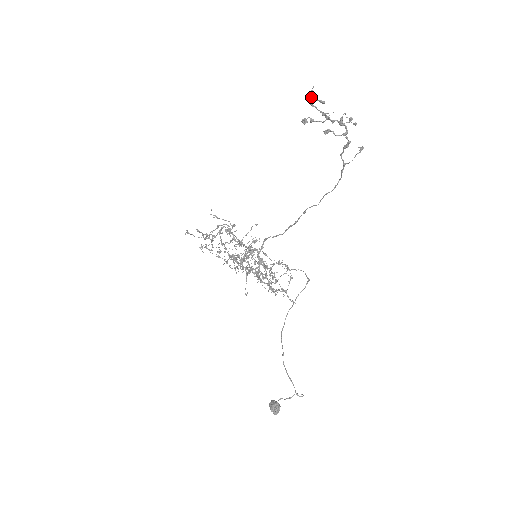
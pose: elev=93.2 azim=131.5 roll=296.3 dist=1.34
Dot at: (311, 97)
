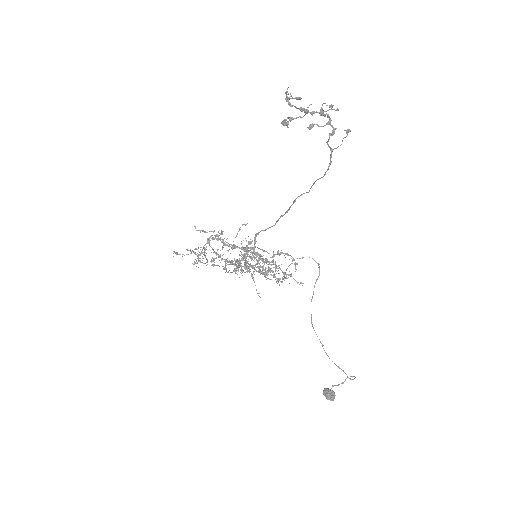
Dot at: (286, 97)
